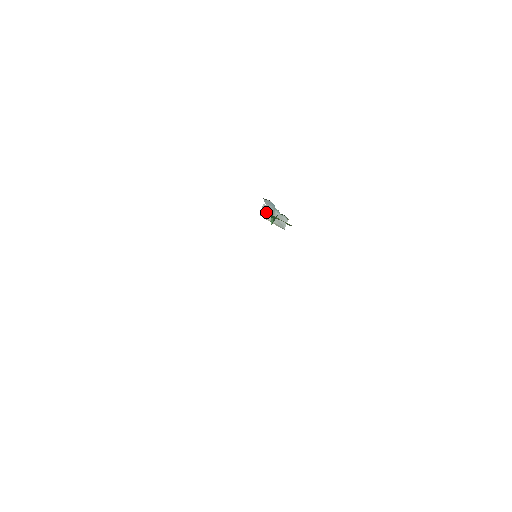
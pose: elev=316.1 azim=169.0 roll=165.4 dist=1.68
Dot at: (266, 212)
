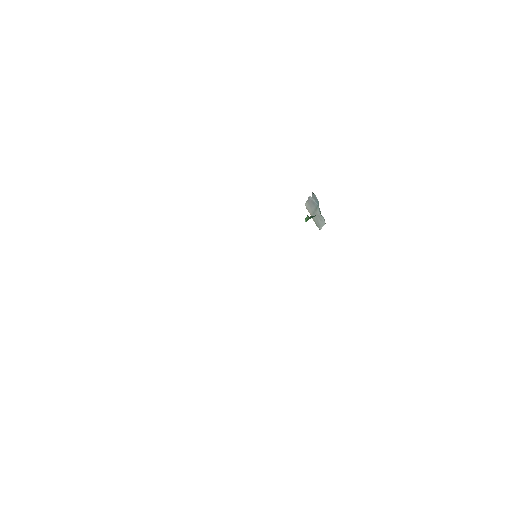
Dot at: (310, 204)
